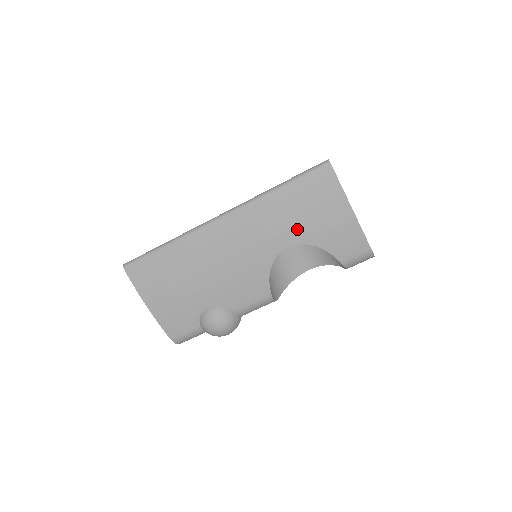
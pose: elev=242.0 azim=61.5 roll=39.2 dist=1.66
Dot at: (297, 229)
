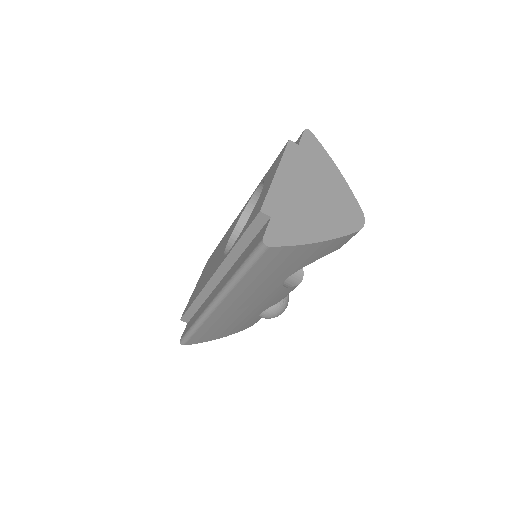
Dot at: (283, 274)
